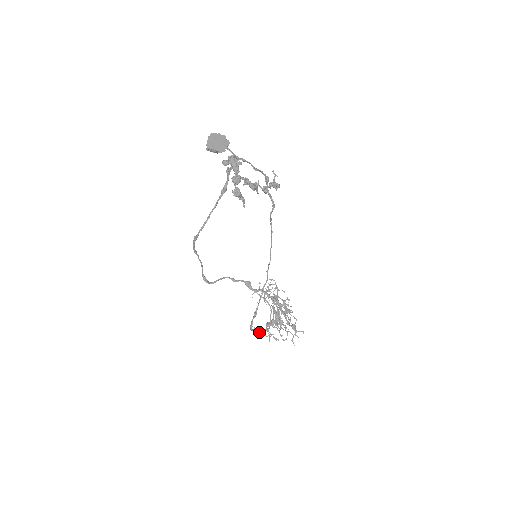
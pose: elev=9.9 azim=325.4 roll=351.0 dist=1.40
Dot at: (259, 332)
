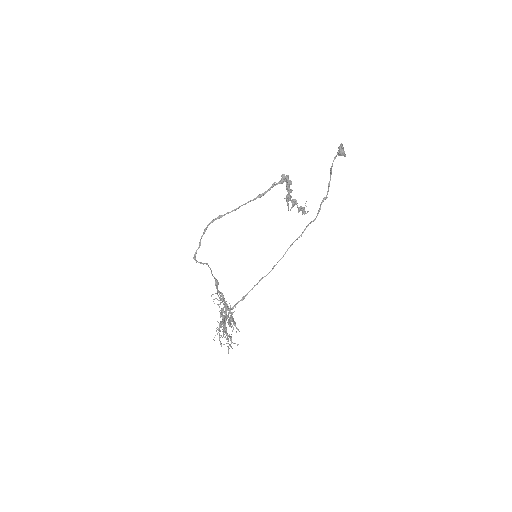
Dot at: (229, 319)
